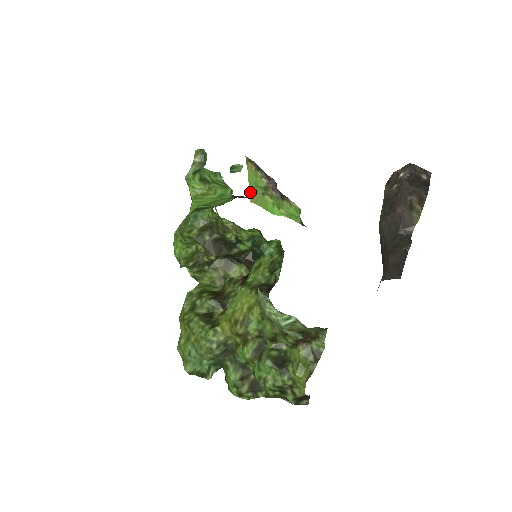
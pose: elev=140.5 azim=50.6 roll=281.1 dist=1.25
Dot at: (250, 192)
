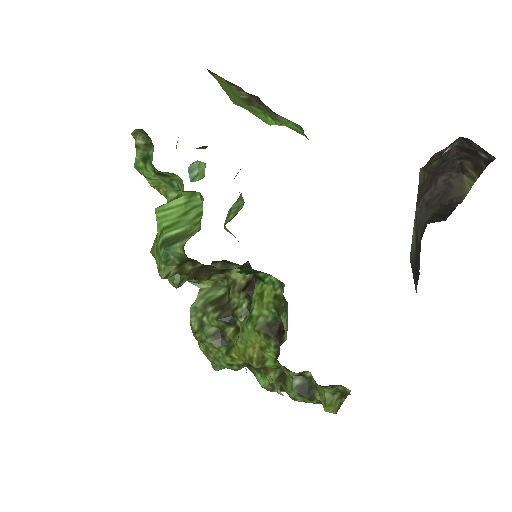
Dot at: (229, 96)
